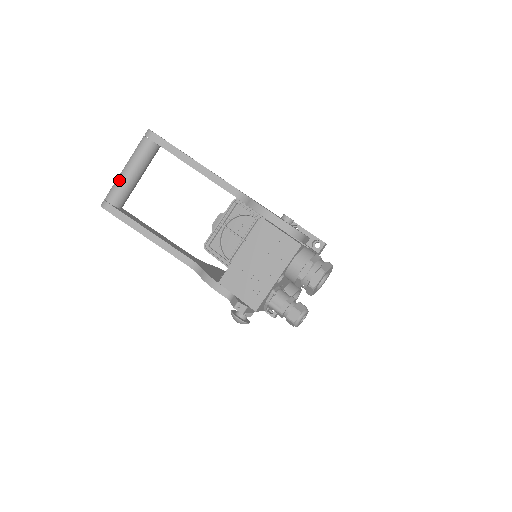
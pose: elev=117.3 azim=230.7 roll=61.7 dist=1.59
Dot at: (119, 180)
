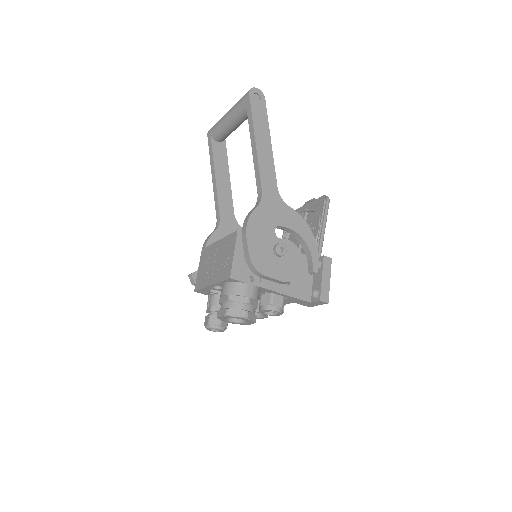
Dot at: (221, 119)
